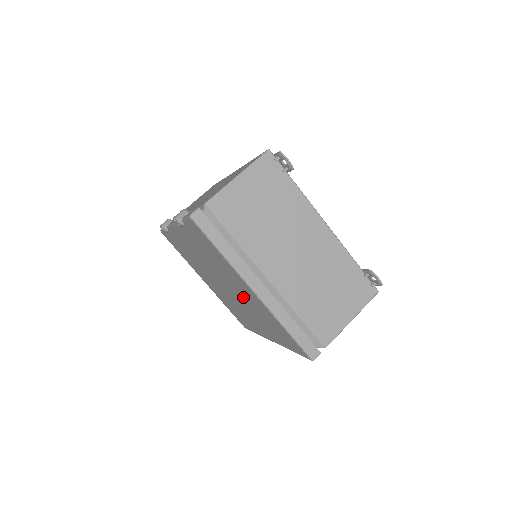
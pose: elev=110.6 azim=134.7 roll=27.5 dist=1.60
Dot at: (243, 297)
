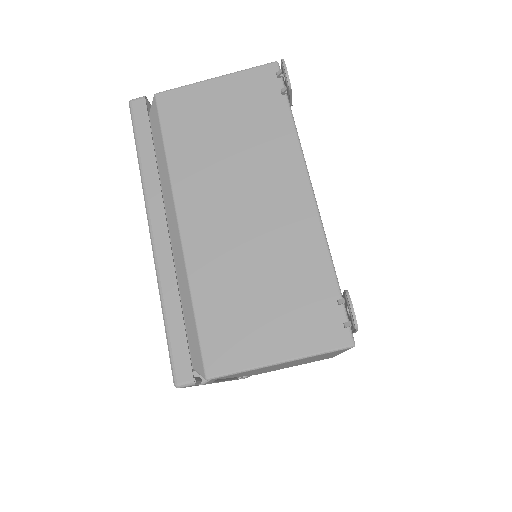
Dot at: occluded
